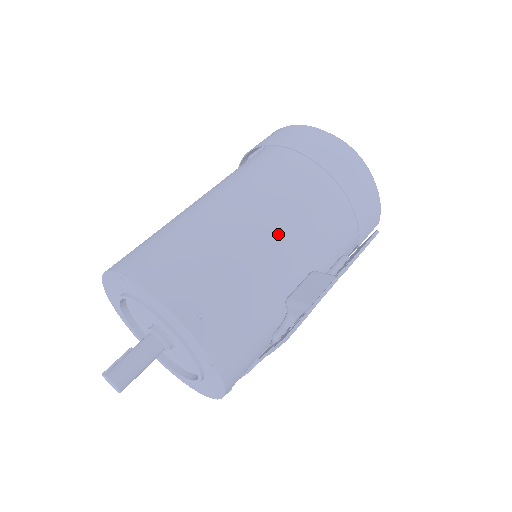
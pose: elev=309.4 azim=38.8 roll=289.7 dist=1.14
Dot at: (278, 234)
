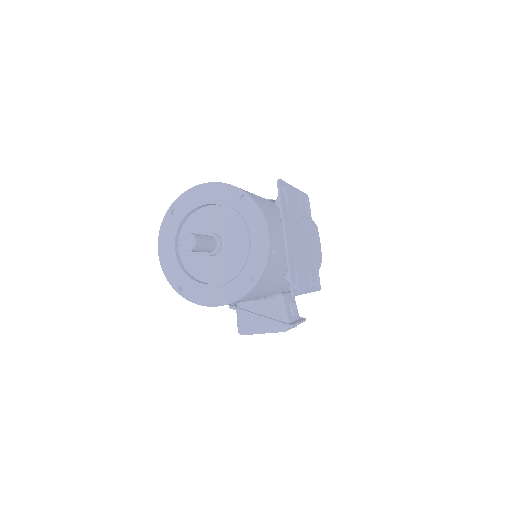
Dot at: occluded
